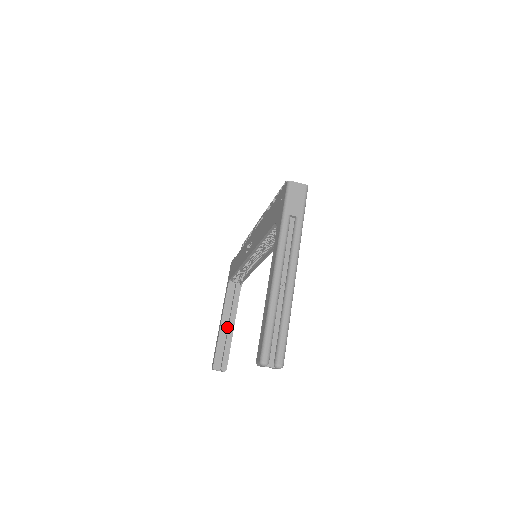
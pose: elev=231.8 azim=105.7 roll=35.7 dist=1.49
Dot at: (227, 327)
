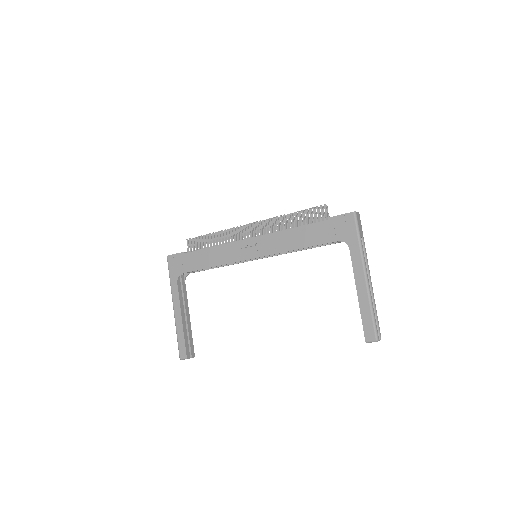
Dot at: occluded
